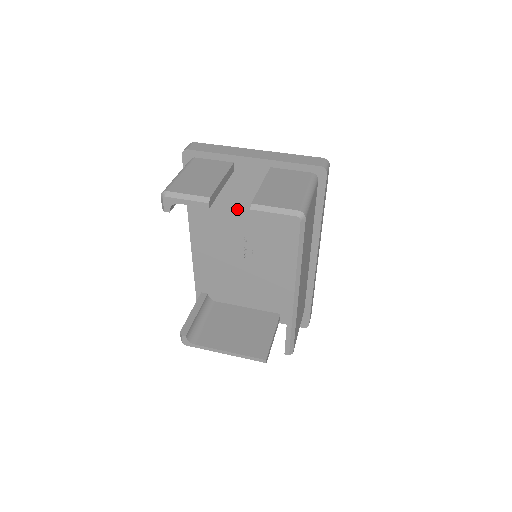
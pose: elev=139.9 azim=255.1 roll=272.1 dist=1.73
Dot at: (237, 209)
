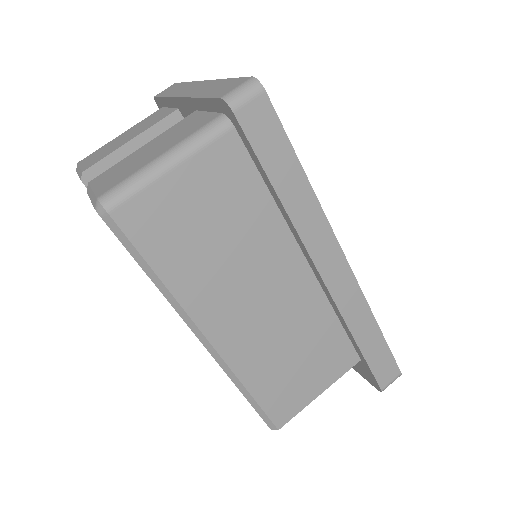
Dot at: occluded
